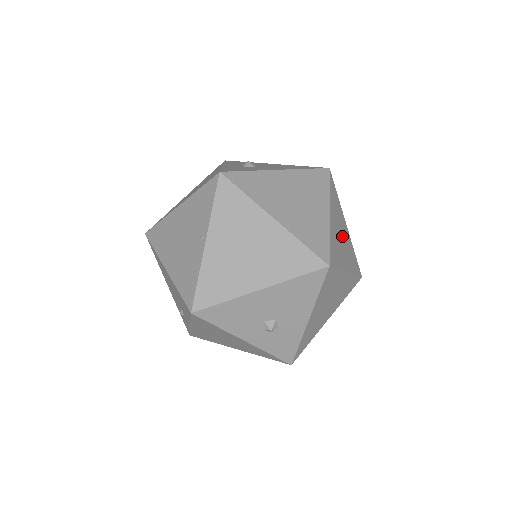
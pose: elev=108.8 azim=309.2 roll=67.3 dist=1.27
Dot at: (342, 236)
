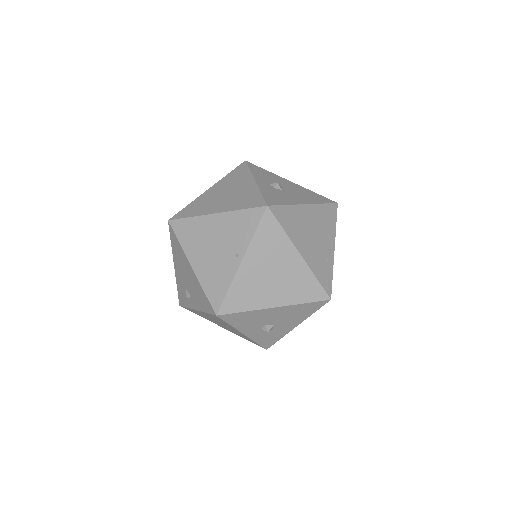
Dot at: occluded
